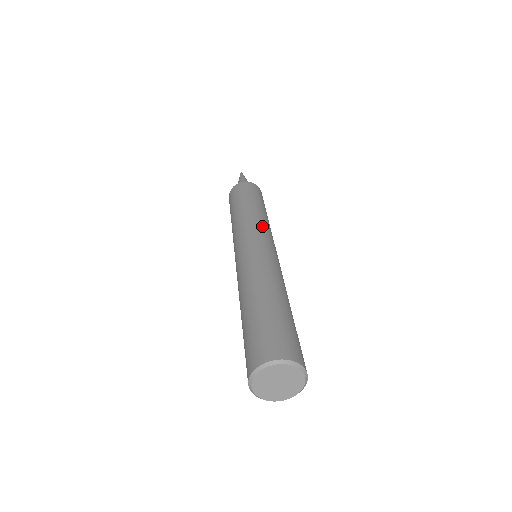
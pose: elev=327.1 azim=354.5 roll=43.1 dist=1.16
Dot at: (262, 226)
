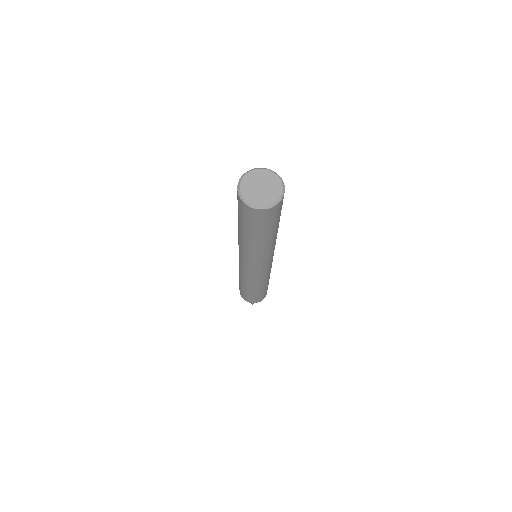
Dot at: occluded
